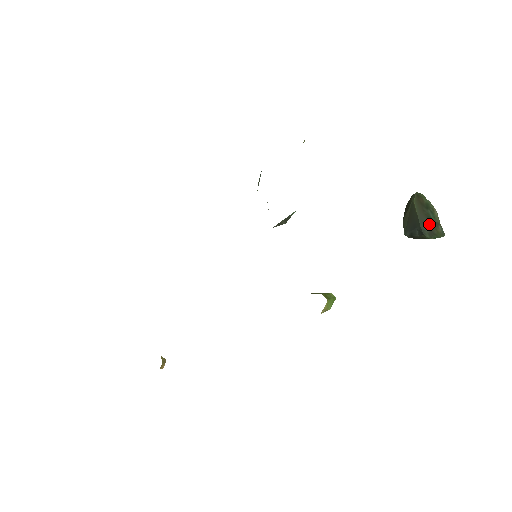
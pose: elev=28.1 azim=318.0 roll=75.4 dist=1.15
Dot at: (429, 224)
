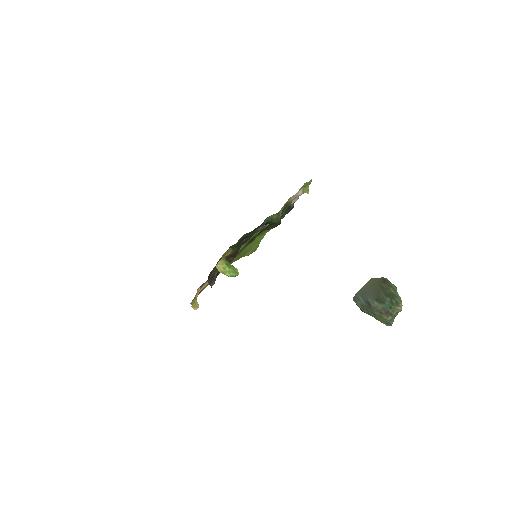
Dot at: (374, 303)
